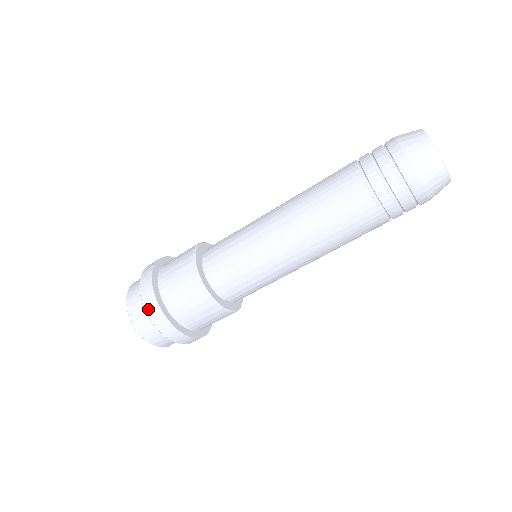
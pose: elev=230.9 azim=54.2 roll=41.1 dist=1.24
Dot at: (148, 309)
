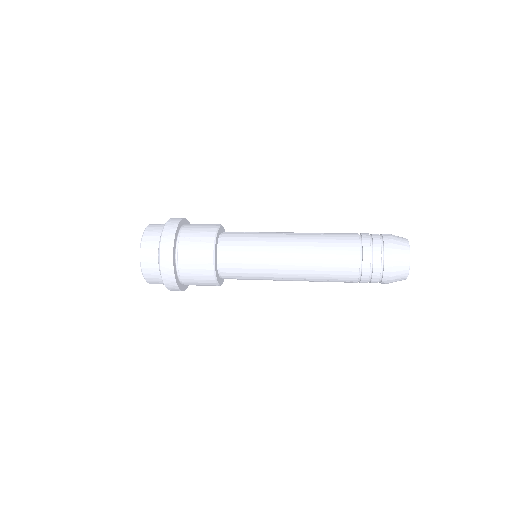
Dot at: (168, 287)
